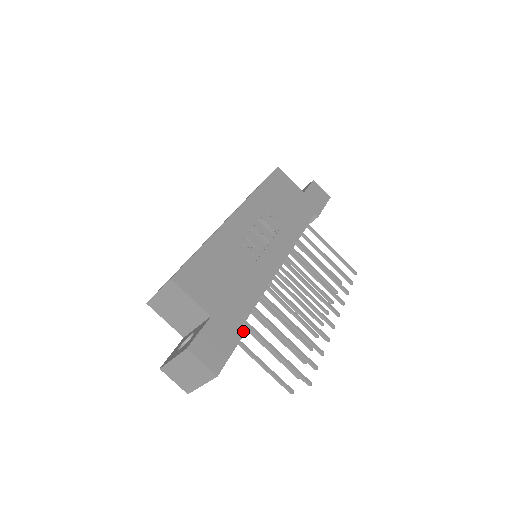
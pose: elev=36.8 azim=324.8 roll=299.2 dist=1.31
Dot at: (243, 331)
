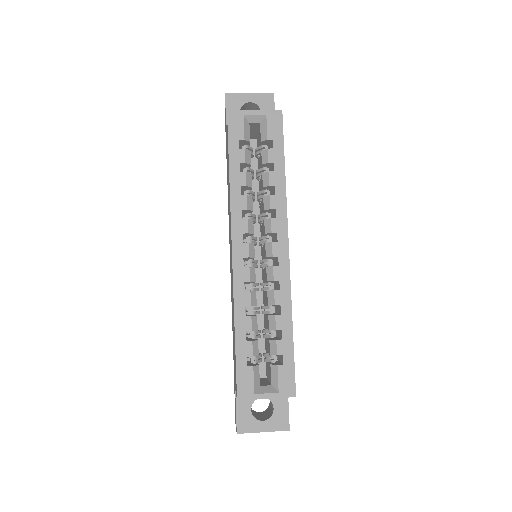
Dot at: occluded
